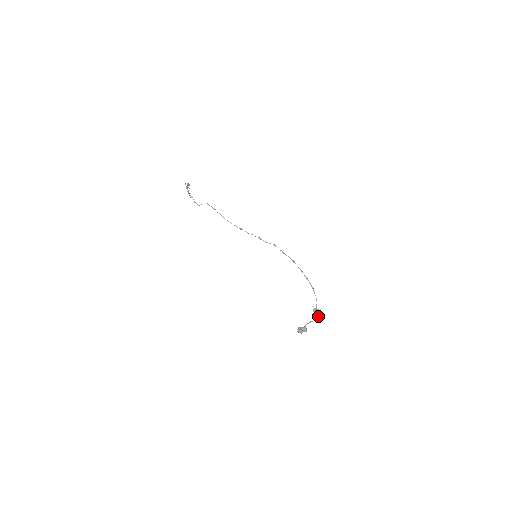
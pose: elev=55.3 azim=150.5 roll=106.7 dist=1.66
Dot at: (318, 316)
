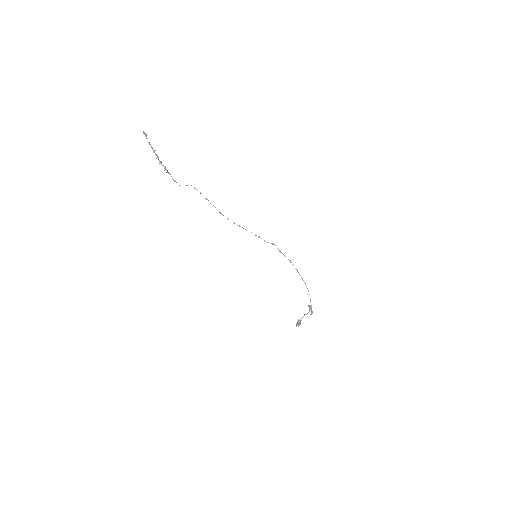
Dot at: (312, 313)
